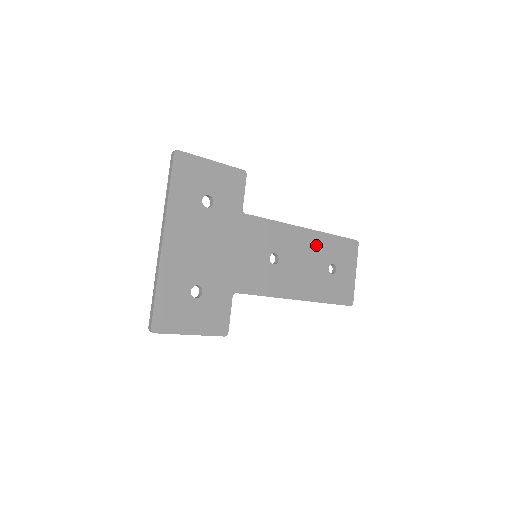
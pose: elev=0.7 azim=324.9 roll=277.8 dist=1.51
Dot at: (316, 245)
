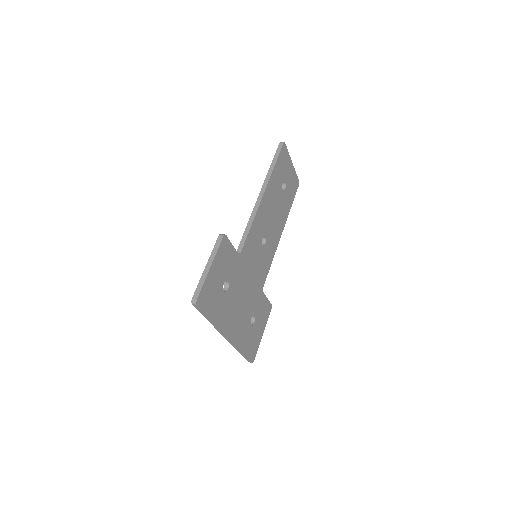
Dot at: (272, 192)
